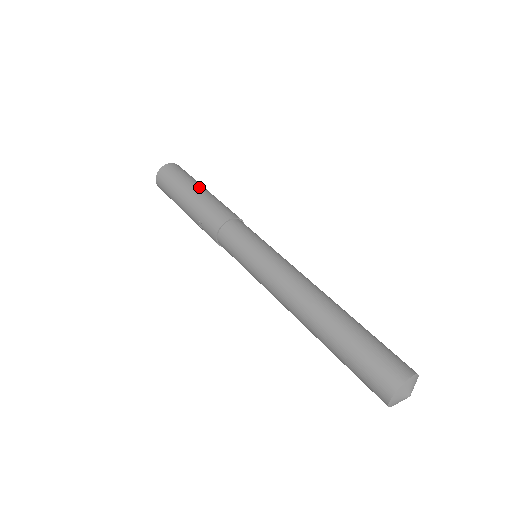
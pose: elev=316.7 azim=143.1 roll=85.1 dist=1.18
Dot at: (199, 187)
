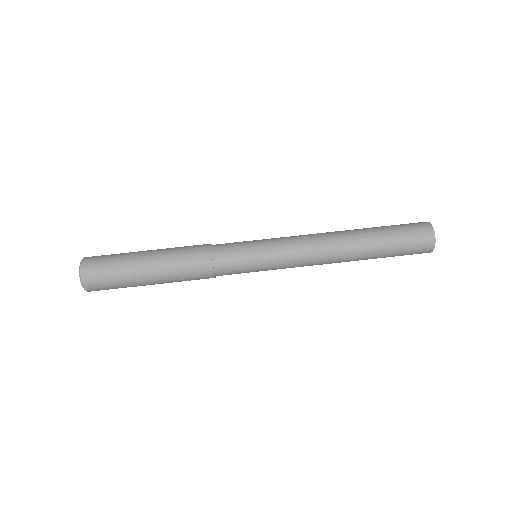
Dot at: (144, 258)
